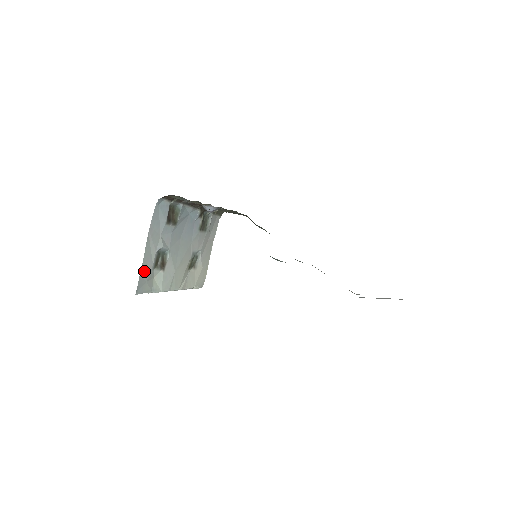
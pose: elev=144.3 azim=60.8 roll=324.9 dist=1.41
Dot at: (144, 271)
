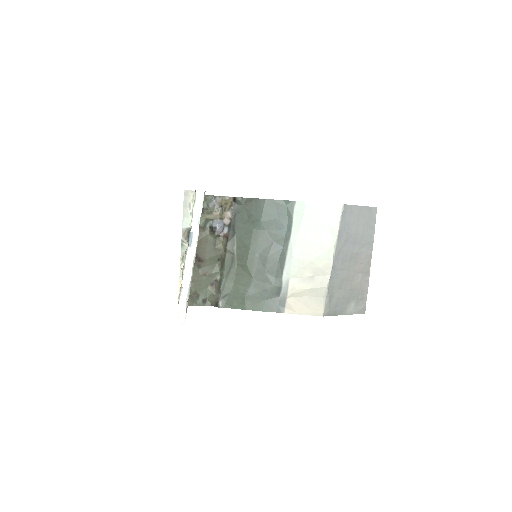
Dot at: occluded
